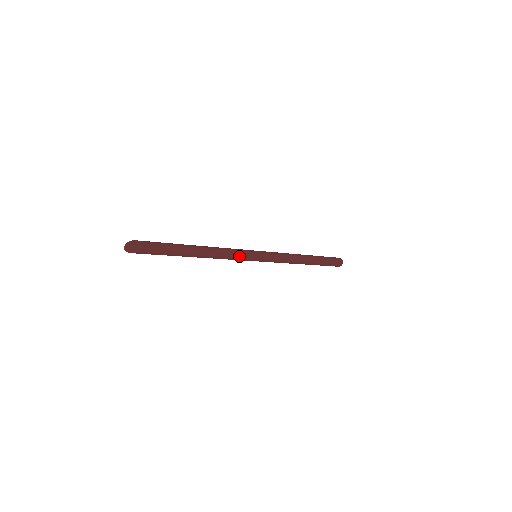
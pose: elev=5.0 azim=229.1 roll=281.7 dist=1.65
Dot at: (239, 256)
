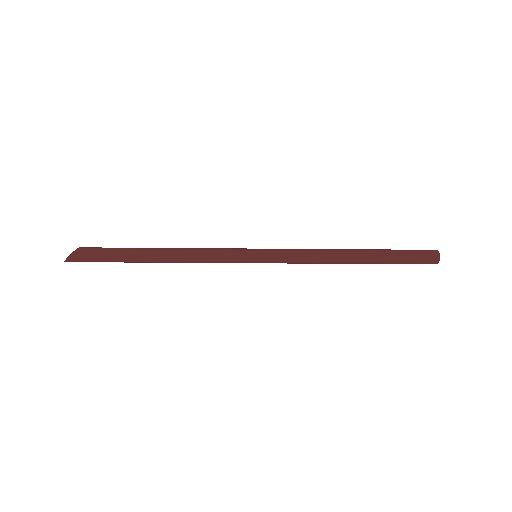
Dot at: (220, 250)
